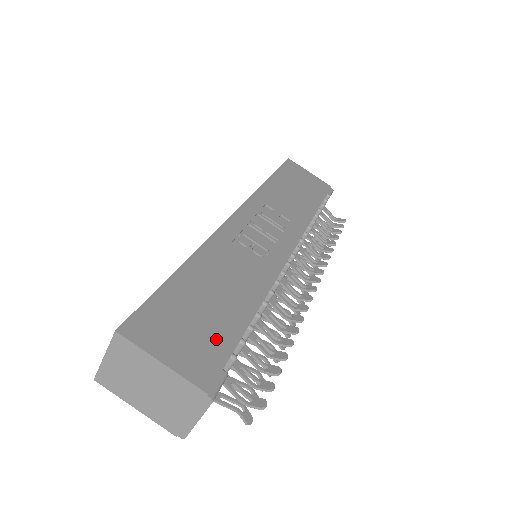
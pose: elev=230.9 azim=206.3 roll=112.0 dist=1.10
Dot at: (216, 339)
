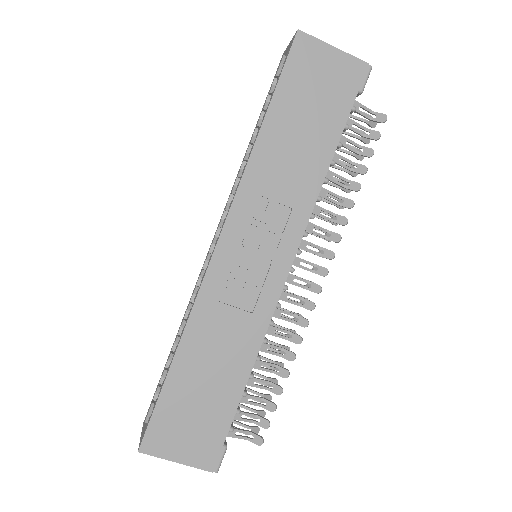
Dot at: (214, 425)
